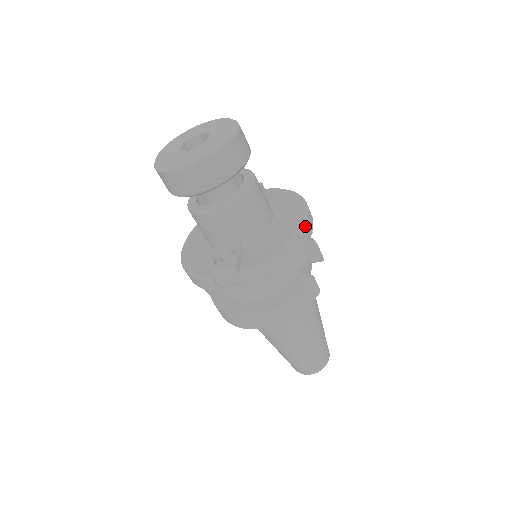
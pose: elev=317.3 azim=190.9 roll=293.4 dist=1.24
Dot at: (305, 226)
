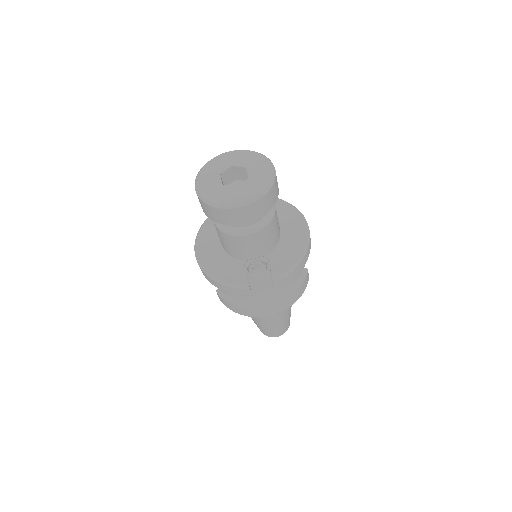
Dot at: occluded
